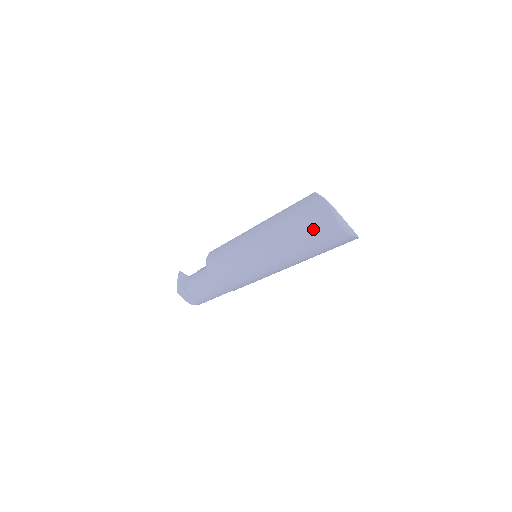
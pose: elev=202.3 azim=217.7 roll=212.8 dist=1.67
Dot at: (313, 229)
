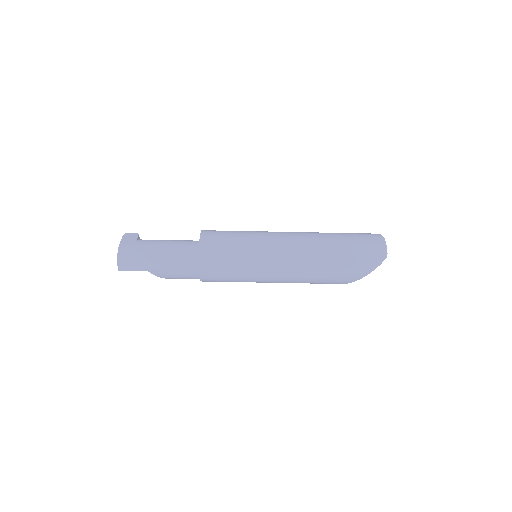
Dot at: (358, 234)
